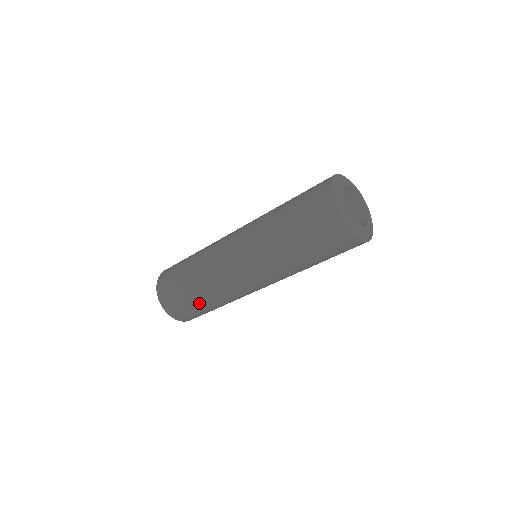
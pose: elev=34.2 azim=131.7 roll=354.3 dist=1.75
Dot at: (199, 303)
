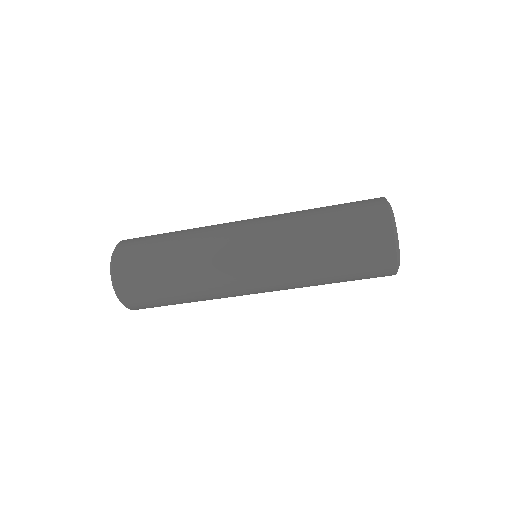
Dot at: (182, 303)
